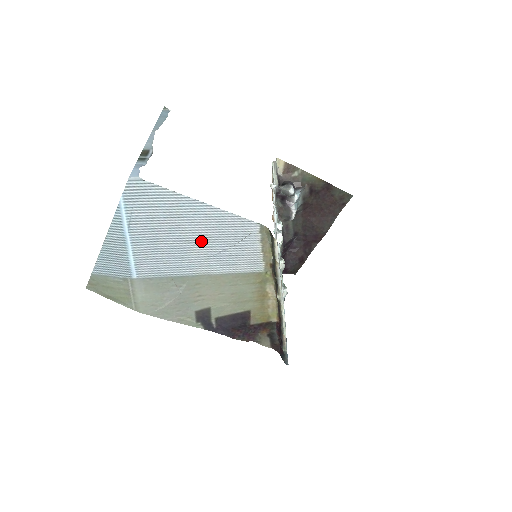
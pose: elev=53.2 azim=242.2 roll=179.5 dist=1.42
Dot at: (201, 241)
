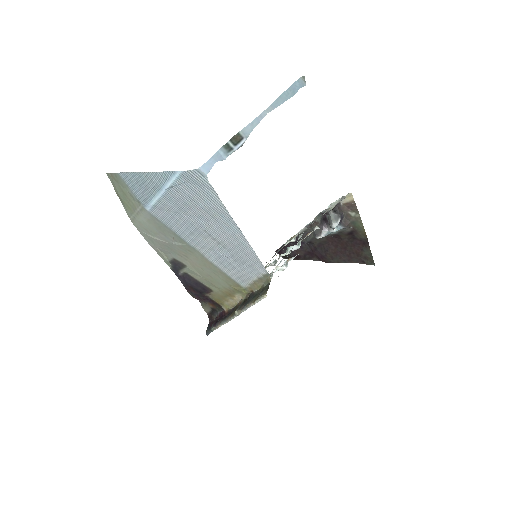
Dot at: (216, 240)
